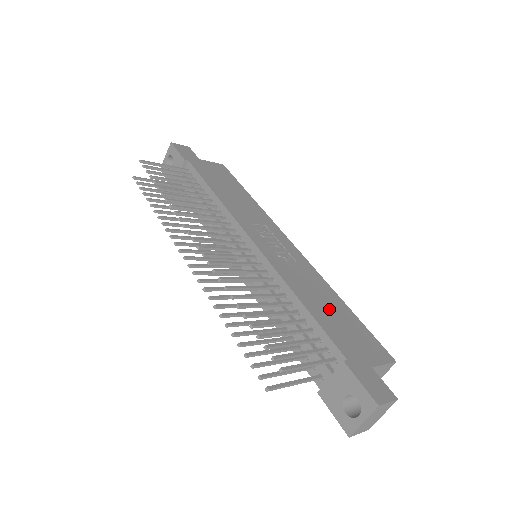
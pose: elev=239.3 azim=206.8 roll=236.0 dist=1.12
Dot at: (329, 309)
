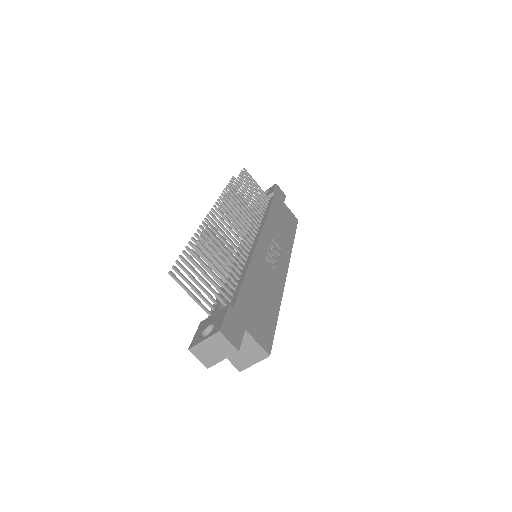
Dot at: (261, 297)
